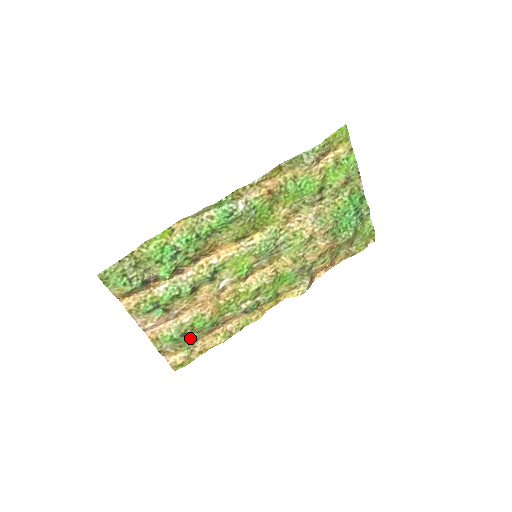
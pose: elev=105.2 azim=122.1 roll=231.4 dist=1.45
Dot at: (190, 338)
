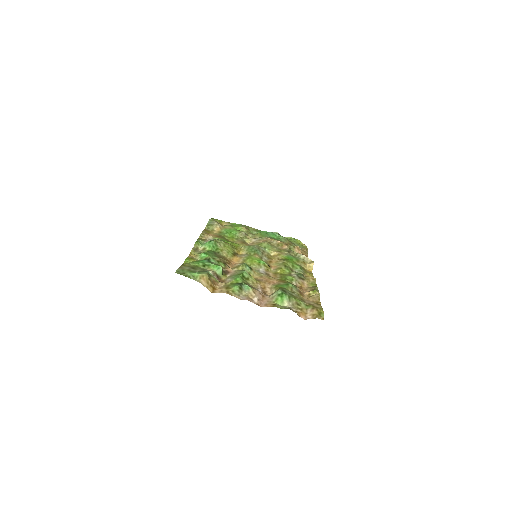
Dot at: (294, 297)
